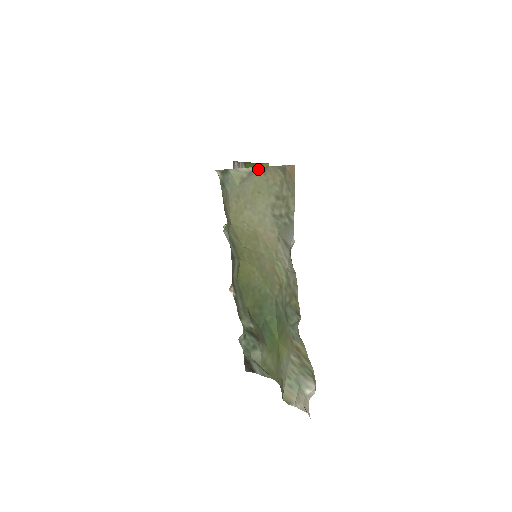
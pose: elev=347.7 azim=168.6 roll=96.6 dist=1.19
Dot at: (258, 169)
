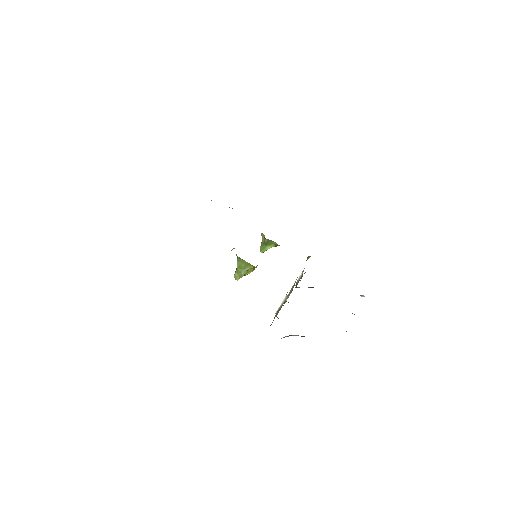
Dot at: occluded
